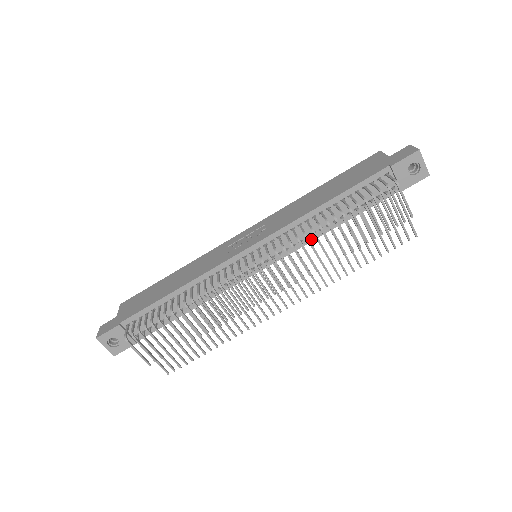
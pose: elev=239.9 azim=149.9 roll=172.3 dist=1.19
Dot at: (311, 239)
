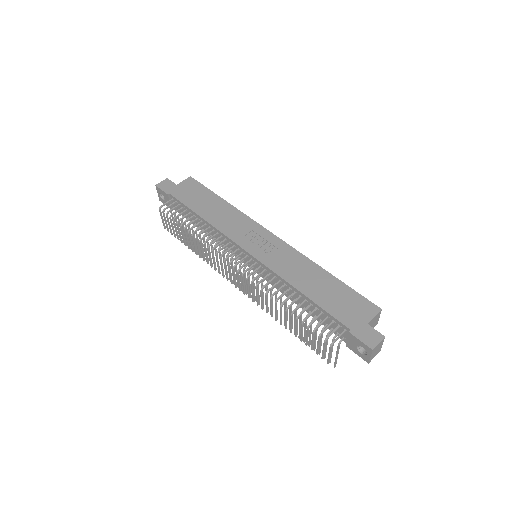
Dot at: (282, 292)
